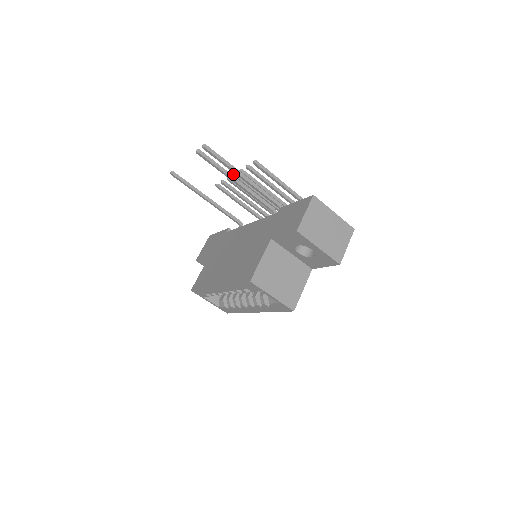
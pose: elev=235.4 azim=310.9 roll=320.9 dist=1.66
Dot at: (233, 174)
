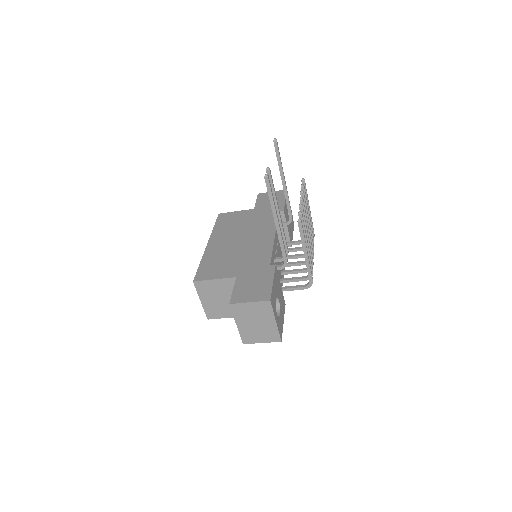
Dot at: (300, 197)
